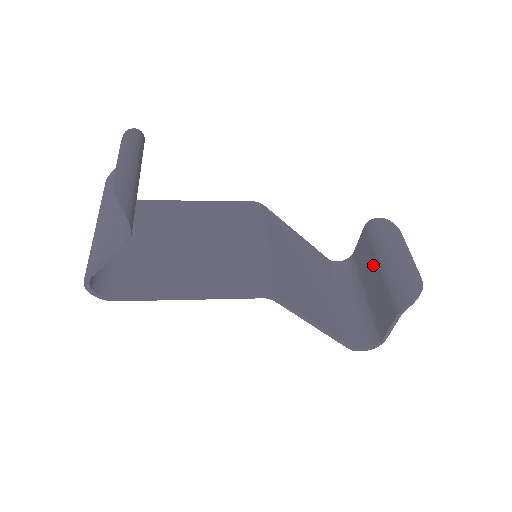
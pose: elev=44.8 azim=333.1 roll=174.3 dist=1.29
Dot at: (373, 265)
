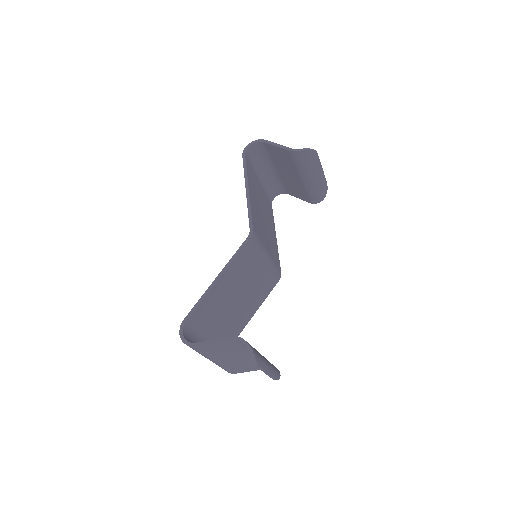
Dot at: (293, 173)
